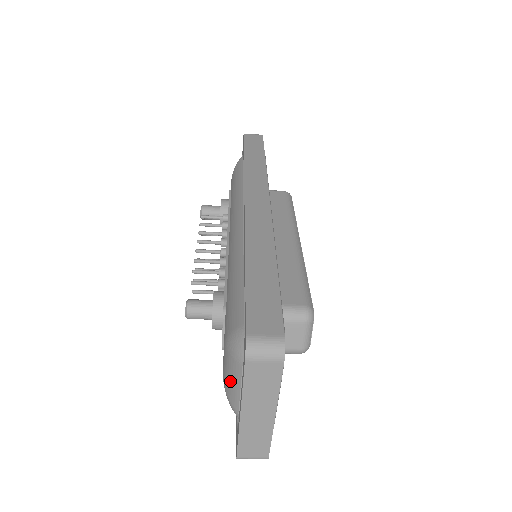
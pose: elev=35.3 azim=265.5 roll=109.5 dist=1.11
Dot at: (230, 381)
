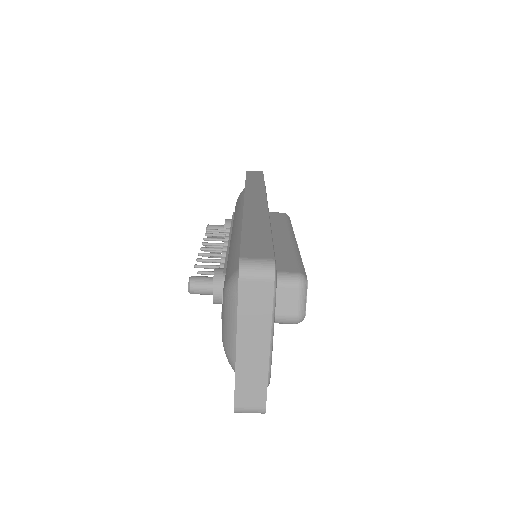
Dot at: (228, 329)
